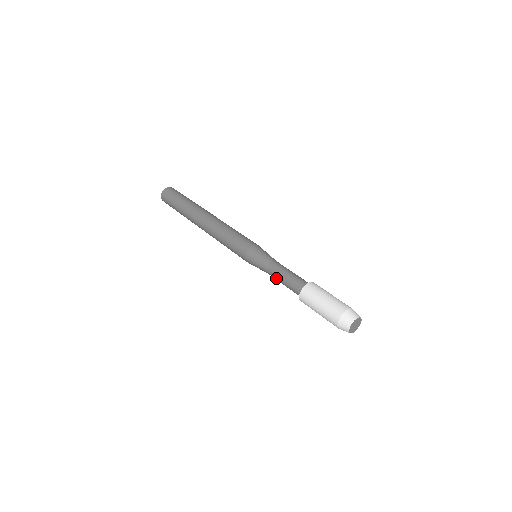
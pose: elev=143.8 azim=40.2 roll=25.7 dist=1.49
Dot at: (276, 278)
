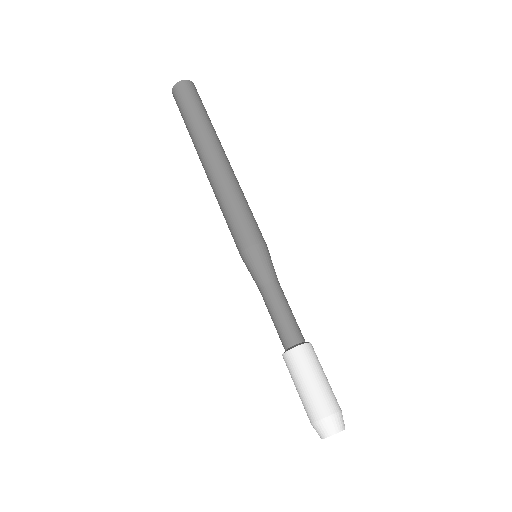
Dot at: (267, 308)
